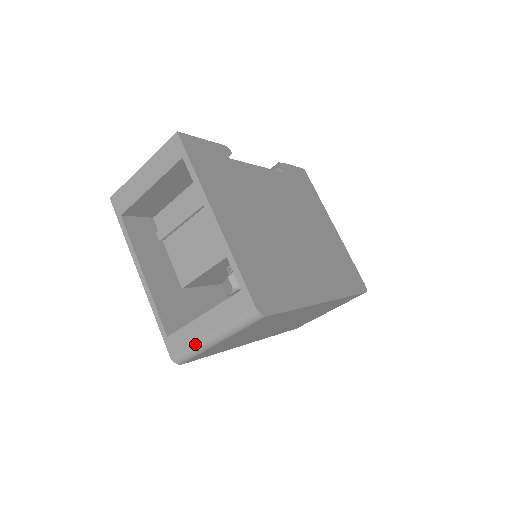
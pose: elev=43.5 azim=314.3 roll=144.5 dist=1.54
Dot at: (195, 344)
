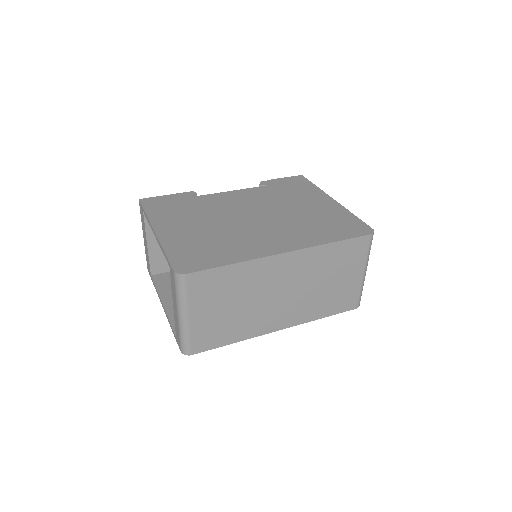
Dot at: (179, 329)
